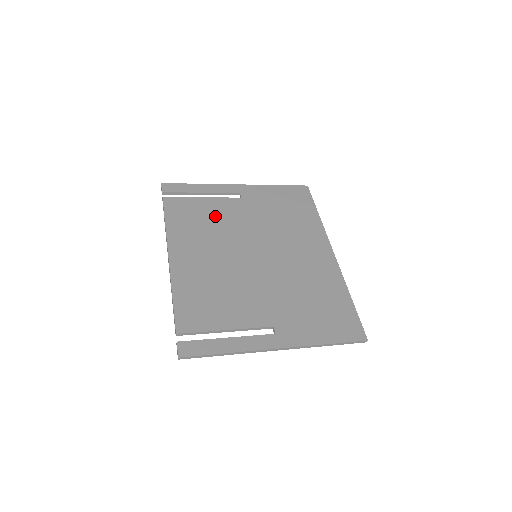
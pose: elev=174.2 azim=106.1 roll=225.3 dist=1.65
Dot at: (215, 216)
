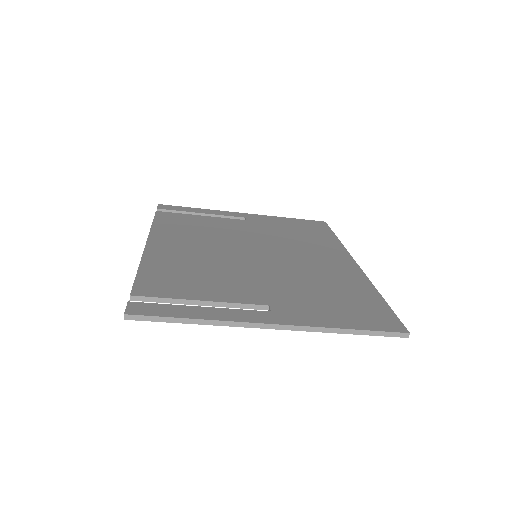
Dot at: (212, 226)
